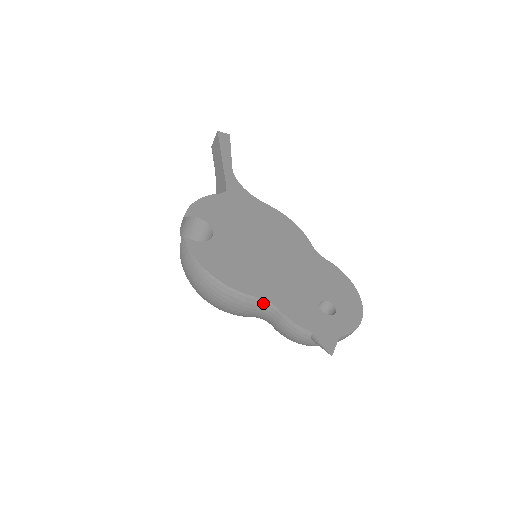
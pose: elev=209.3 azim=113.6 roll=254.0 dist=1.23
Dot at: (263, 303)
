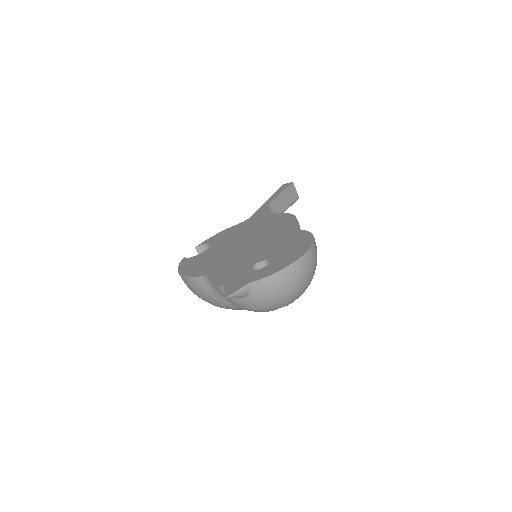
Dot at: (207, 280)
